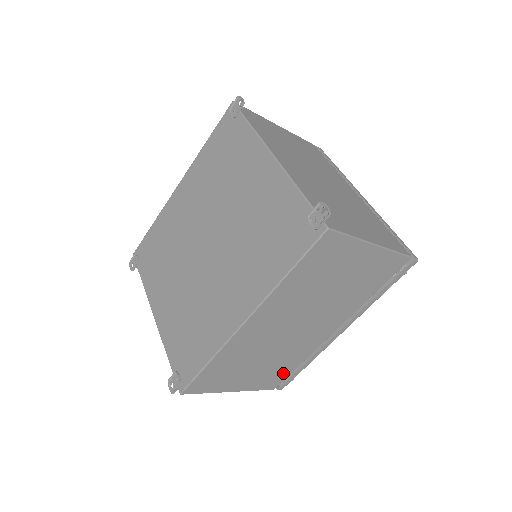
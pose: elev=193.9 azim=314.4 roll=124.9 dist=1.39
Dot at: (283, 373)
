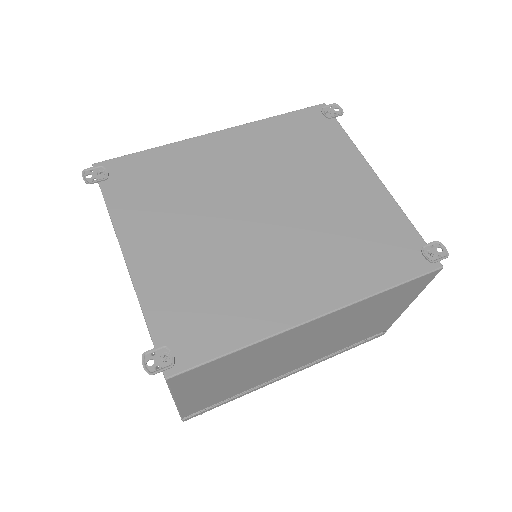
Dot at: (216, 400)
